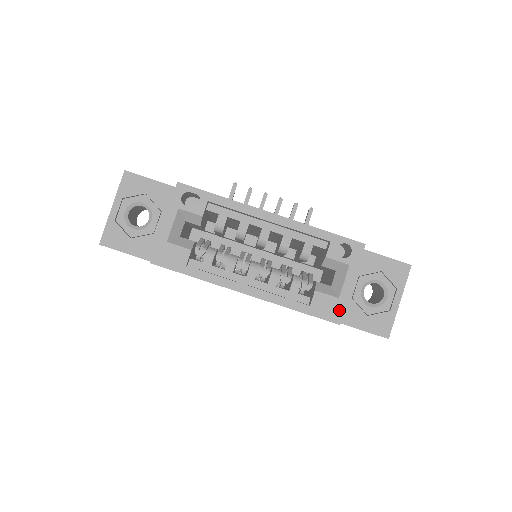
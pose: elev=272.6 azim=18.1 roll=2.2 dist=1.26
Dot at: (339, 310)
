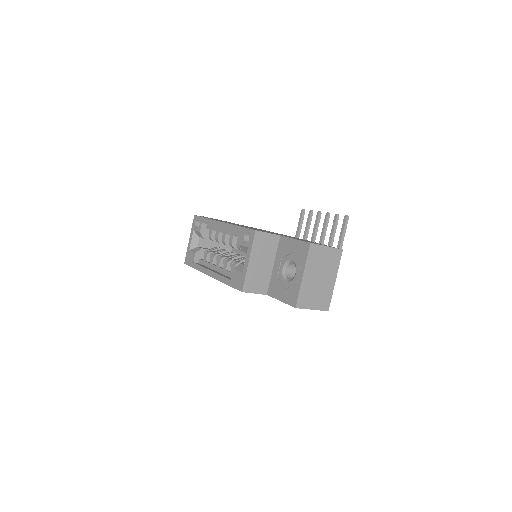
Dot at: (242, 281)
